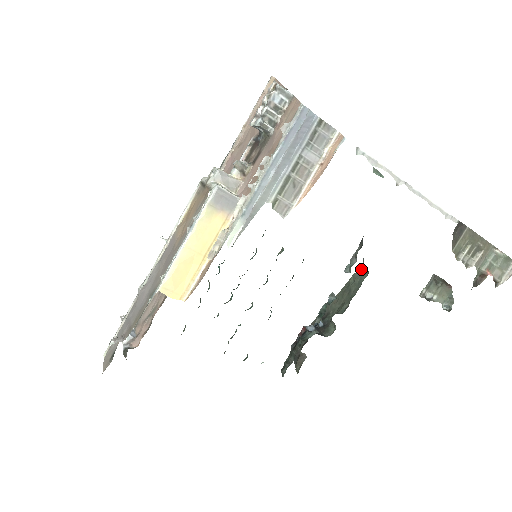
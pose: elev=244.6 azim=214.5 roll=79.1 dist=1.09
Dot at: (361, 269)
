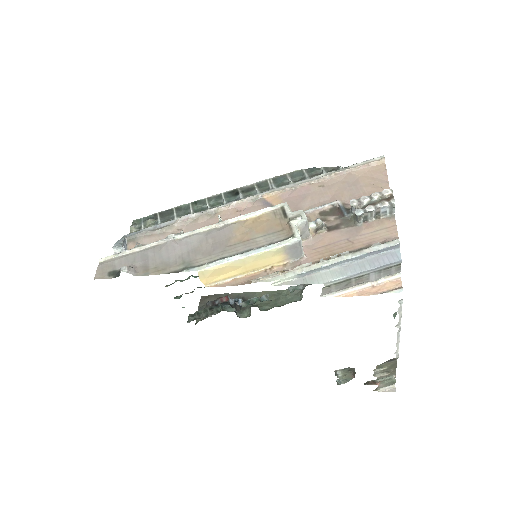
Dot at: (297, 291)
